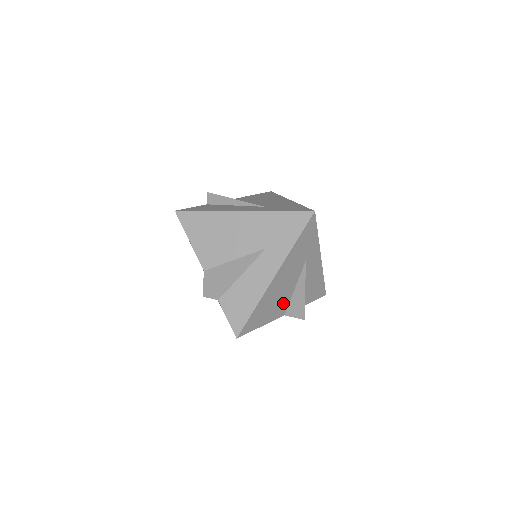
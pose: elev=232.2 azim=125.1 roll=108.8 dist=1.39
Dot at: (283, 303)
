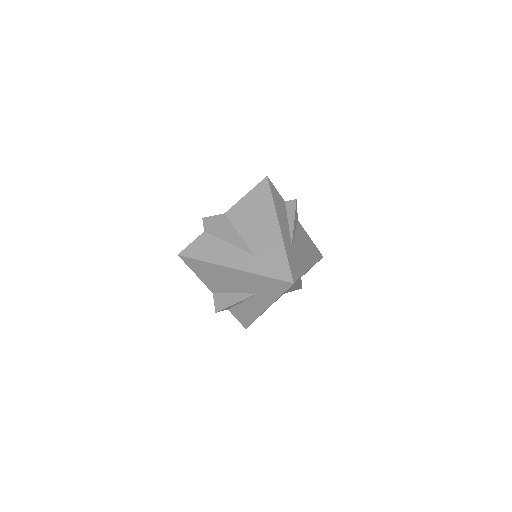
Dot at: occluded
